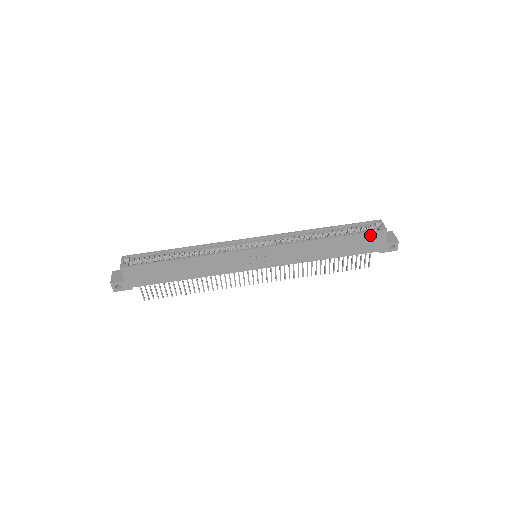
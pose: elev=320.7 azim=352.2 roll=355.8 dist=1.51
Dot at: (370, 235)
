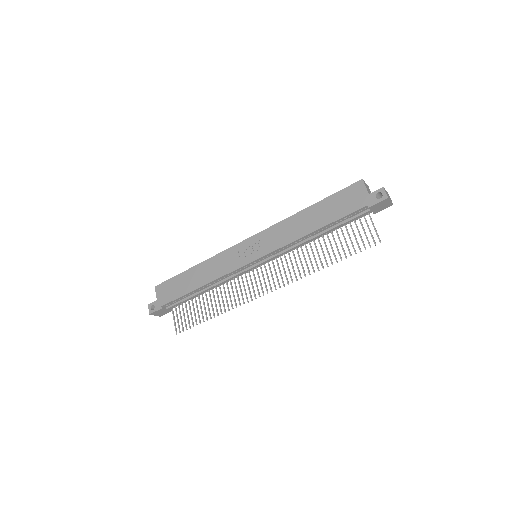
Dot at: (347, 191)
